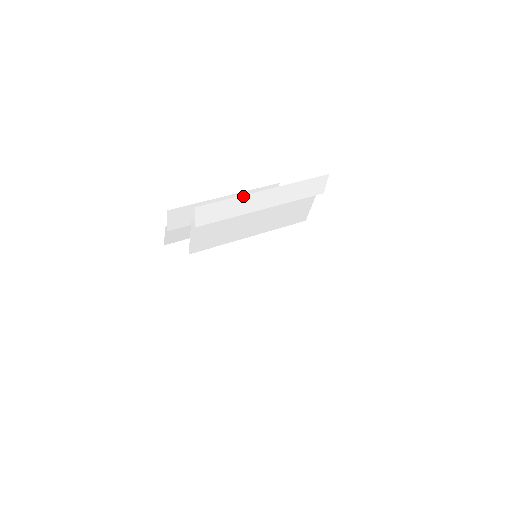
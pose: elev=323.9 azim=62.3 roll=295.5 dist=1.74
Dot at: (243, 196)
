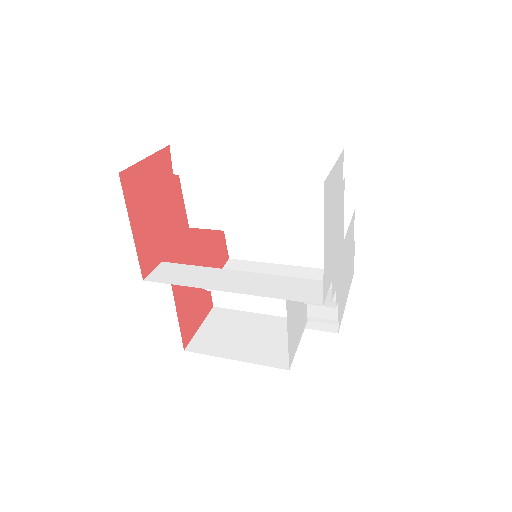
Dot at: (223, 147)
